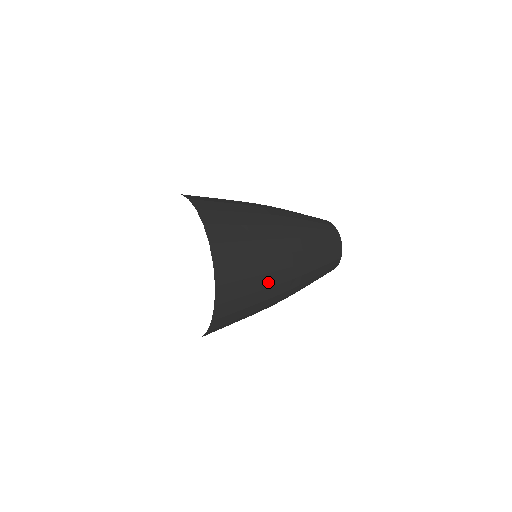
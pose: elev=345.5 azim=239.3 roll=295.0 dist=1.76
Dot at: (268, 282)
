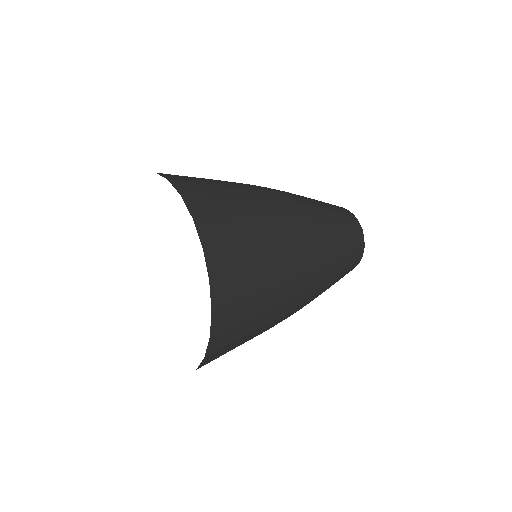
Dot at: (279, 252)
